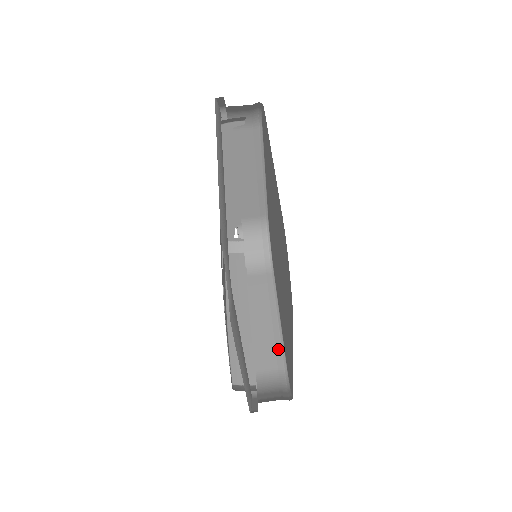
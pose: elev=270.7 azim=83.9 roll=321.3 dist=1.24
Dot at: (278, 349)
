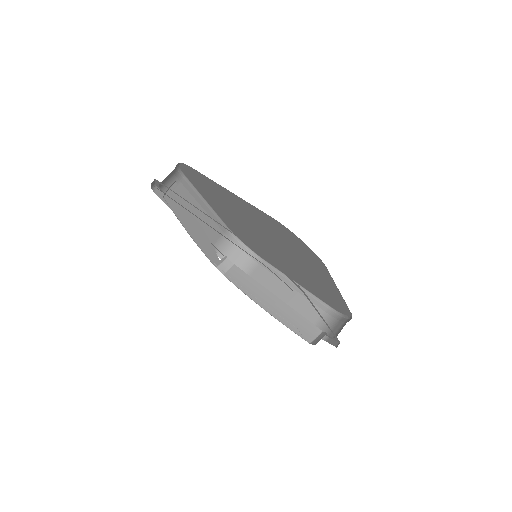
Dot at: (313, 300)
